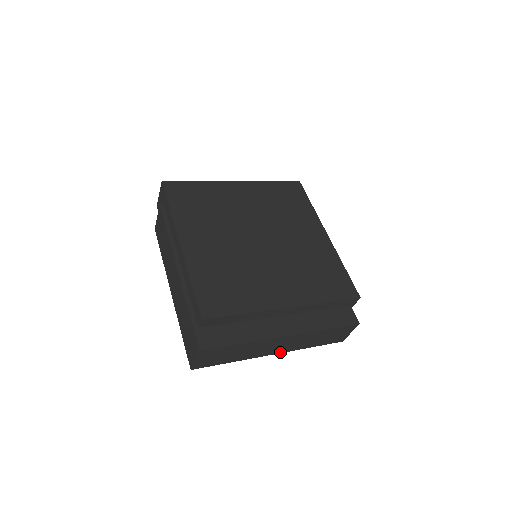
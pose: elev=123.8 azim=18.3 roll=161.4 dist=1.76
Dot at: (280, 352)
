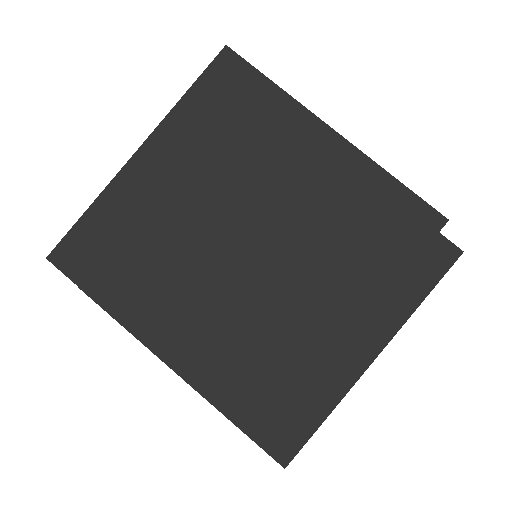
Dot at: occluded
